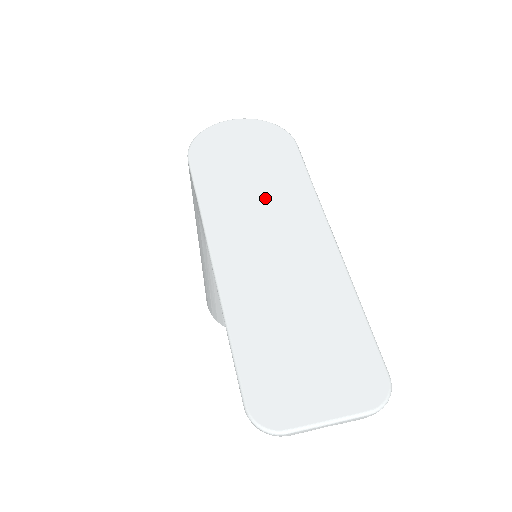
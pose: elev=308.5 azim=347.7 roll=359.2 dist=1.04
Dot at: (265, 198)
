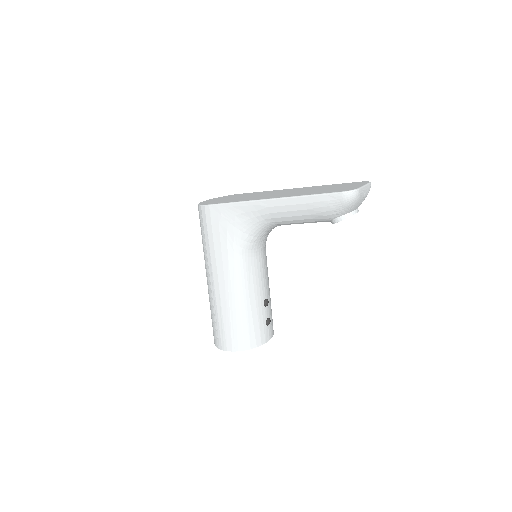
Dot at: (259, 195)
